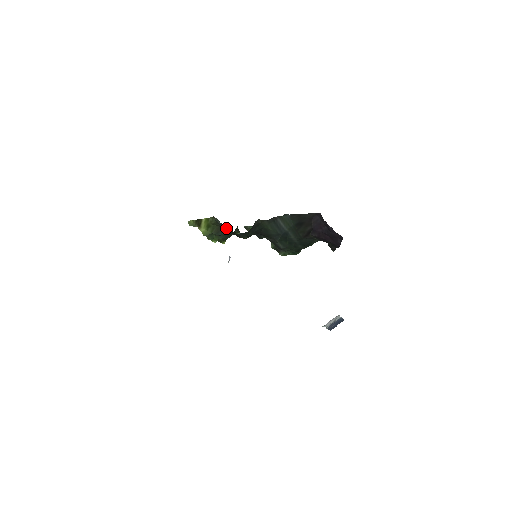
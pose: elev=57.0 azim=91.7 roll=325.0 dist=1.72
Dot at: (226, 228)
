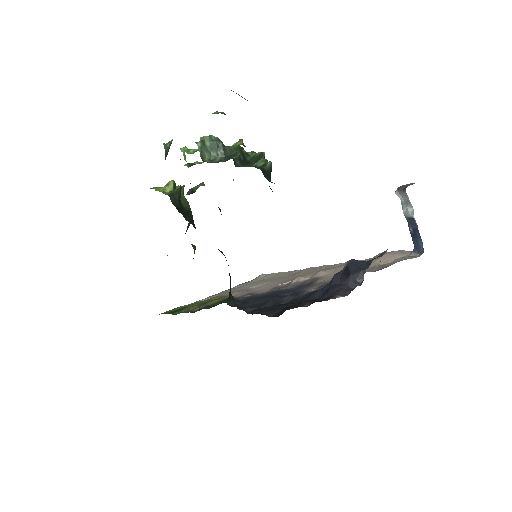
Dot at: occluded
